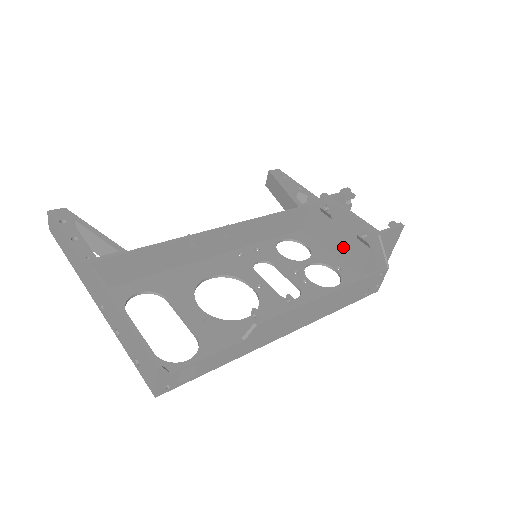
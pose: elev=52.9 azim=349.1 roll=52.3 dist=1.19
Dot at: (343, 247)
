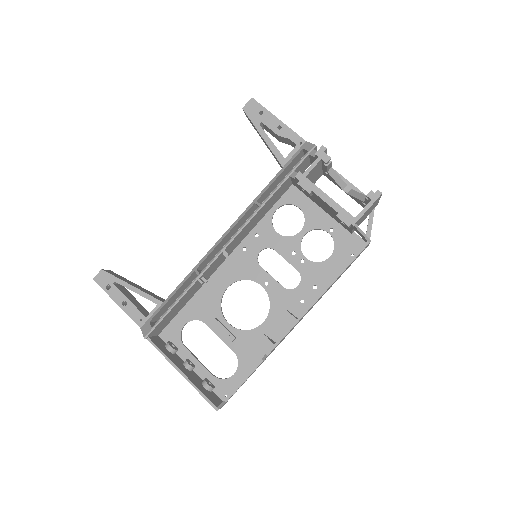
Dot at: (330, 213)
